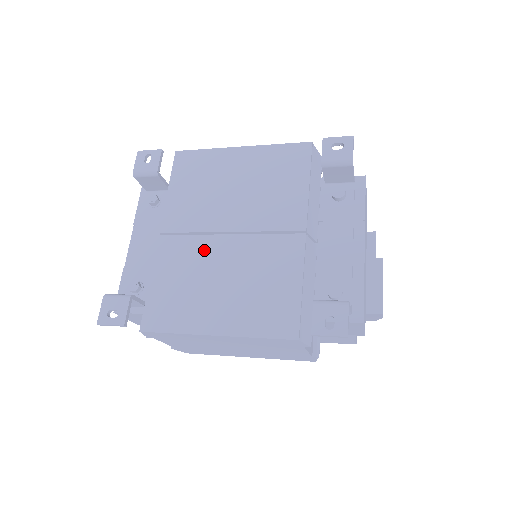
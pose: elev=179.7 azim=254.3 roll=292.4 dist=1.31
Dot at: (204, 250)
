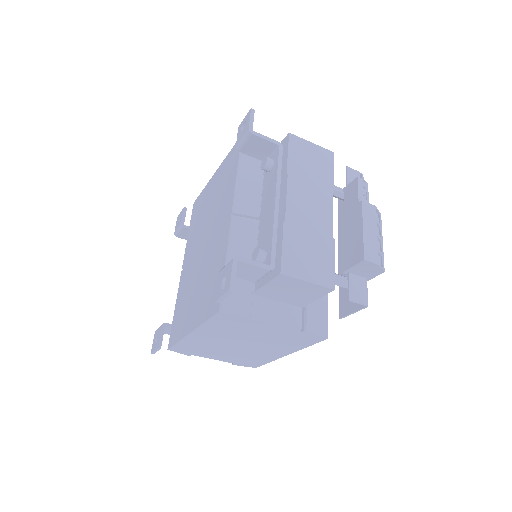
Dot at: (194, 267)
